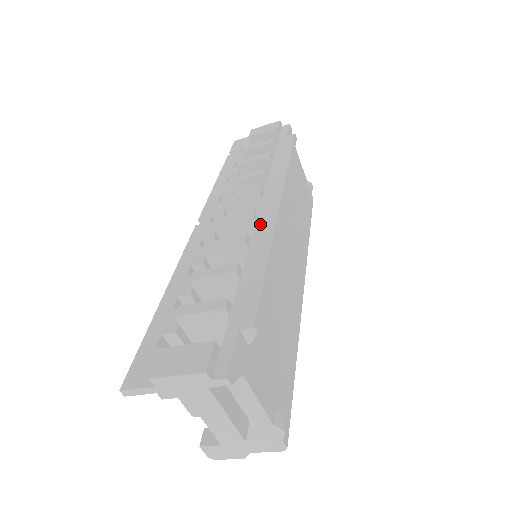
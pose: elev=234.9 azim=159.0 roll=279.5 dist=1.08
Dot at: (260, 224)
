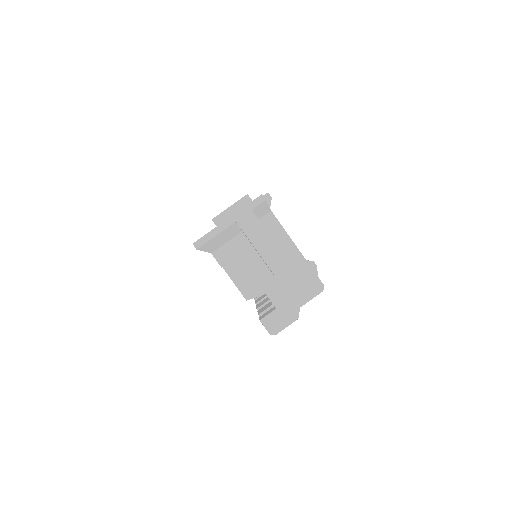
Dot at: occluded
